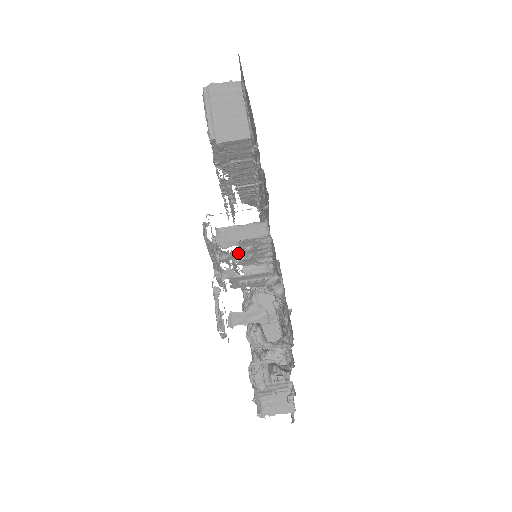
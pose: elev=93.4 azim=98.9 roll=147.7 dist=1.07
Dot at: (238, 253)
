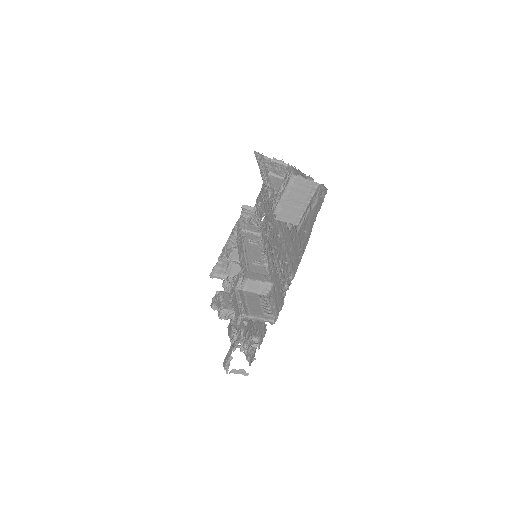
Dot at: occluded
